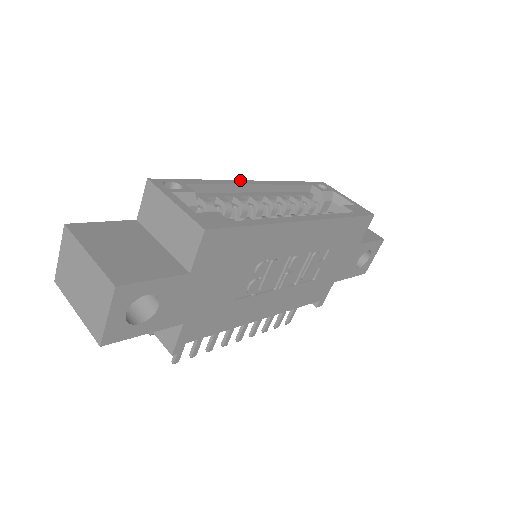
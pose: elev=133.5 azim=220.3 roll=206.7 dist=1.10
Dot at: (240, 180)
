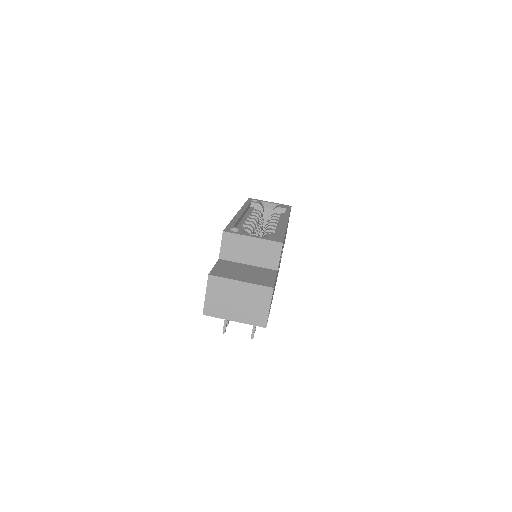
Dot at: (236, 214)
